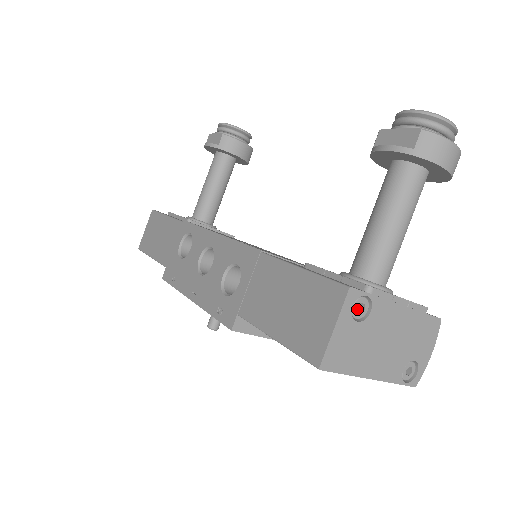
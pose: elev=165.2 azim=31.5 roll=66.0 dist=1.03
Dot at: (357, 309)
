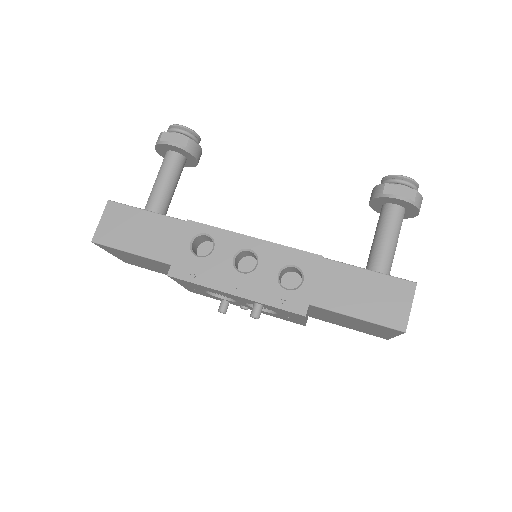
Dot at: occluded
